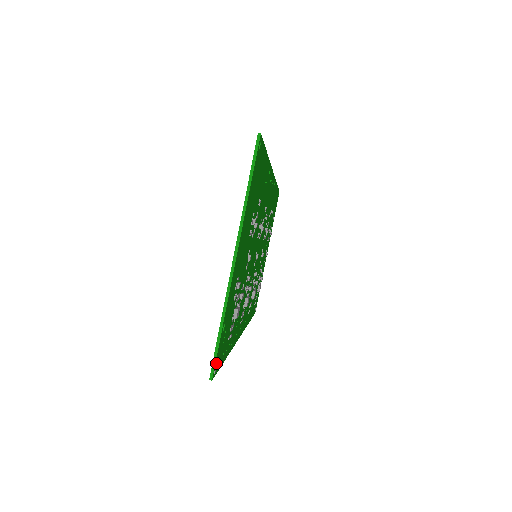
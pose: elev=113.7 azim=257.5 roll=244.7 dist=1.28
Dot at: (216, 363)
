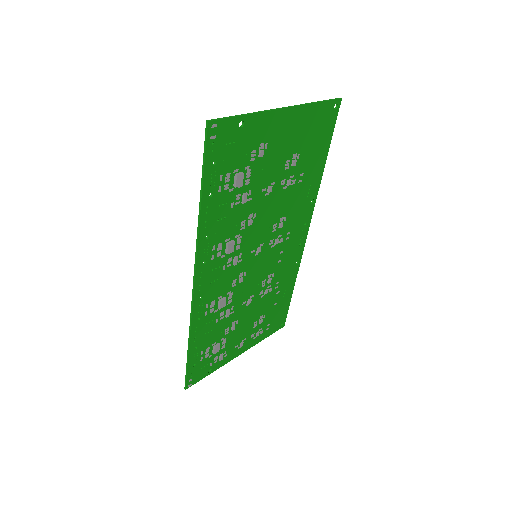
Dot at: (218, 127)
